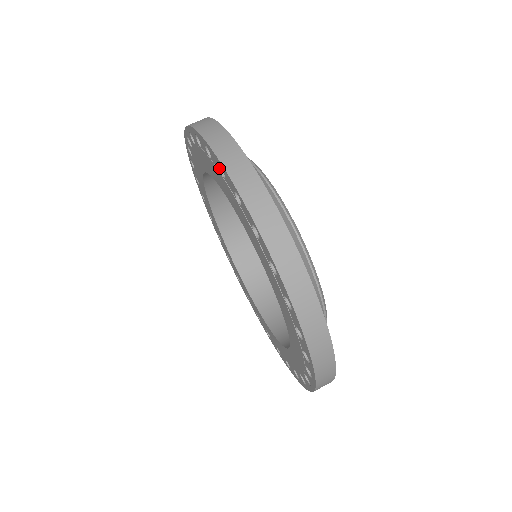
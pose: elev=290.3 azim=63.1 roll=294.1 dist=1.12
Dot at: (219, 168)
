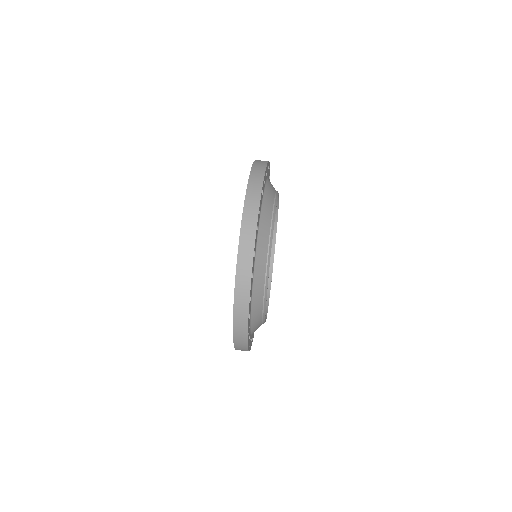
Dot at: occluded
